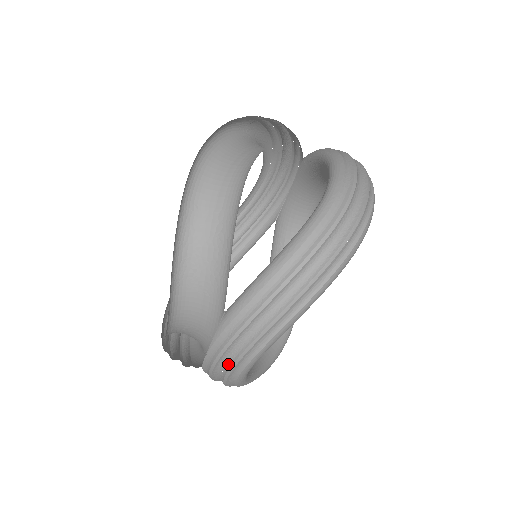
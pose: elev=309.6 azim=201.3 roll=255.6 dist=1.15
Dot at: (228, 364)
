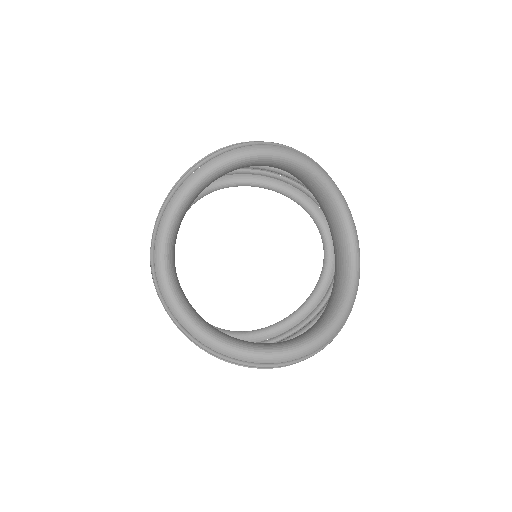
Dot at: (152, 261)
